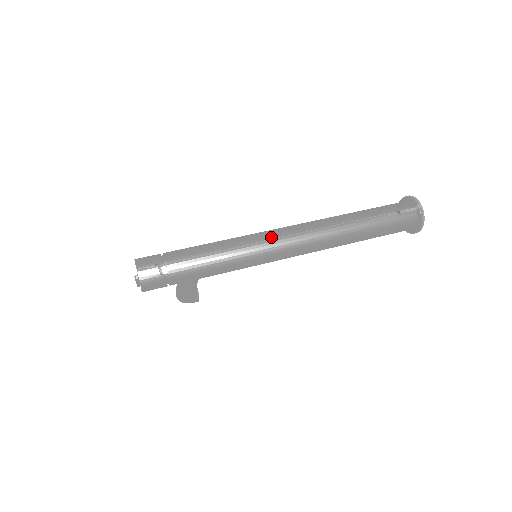
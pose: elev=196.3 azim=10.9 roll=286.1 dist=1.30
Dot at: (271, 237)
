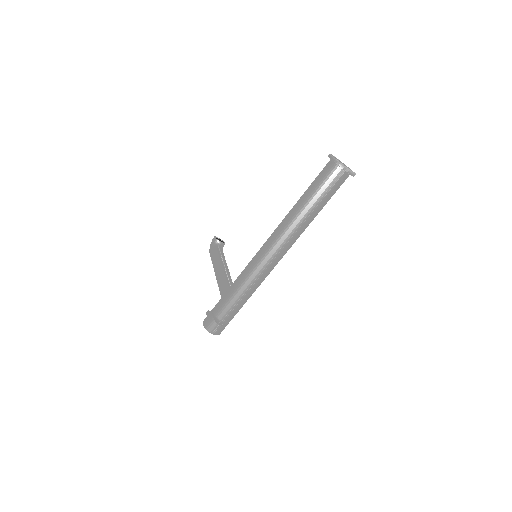
Dot at: (264, 267)
